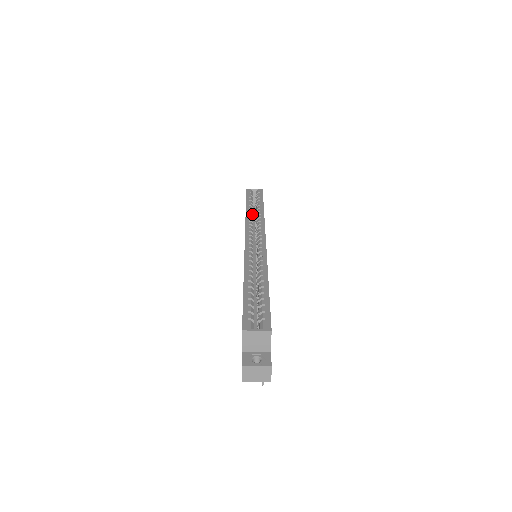
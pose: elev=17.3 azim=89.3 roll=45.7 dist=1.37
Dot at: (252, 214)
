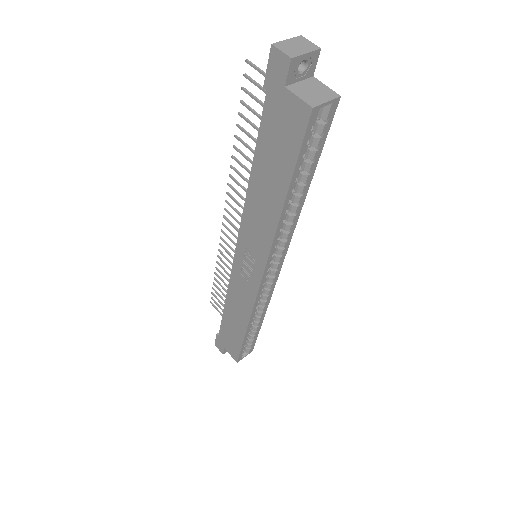
Dot at: occluded
